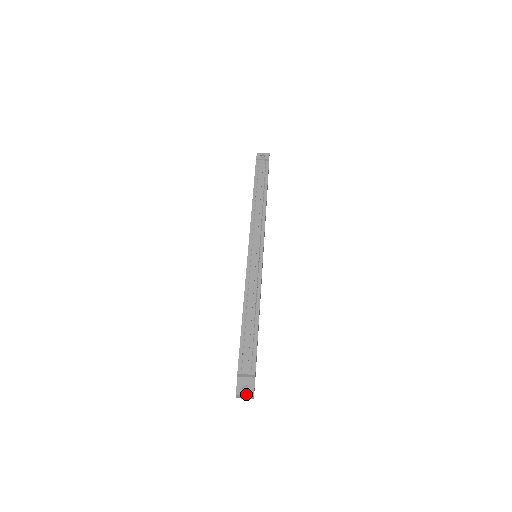
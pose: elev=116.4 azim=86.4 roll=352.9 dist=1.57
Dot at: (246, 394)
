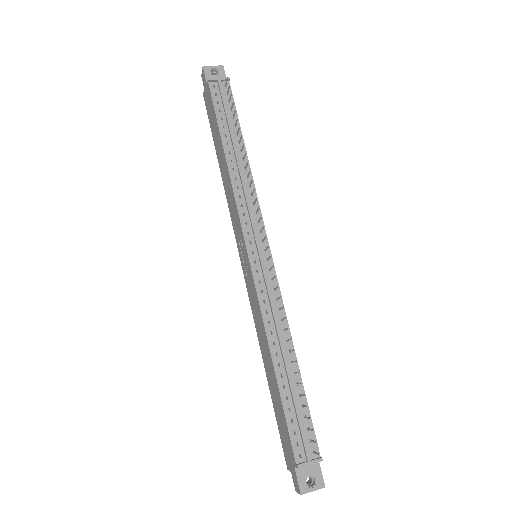
Dot at: (314, 489)
